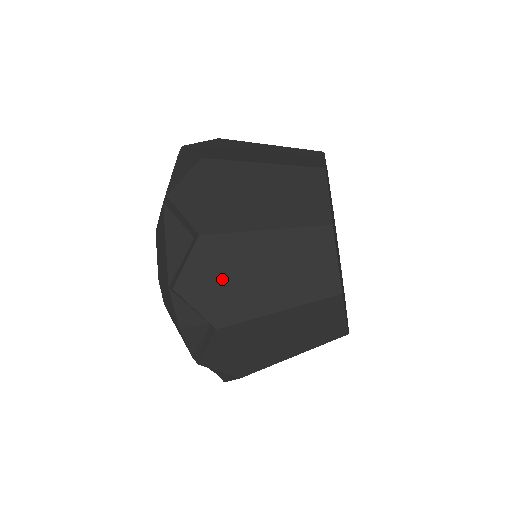
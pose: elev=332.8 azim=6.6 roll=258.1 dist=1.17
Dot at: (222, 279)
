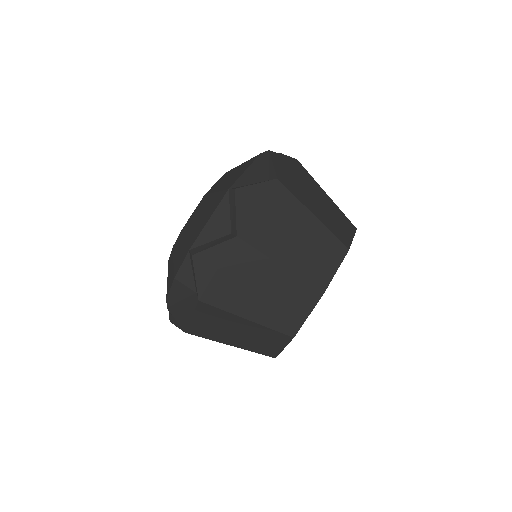
Dot at: (228, 274)
